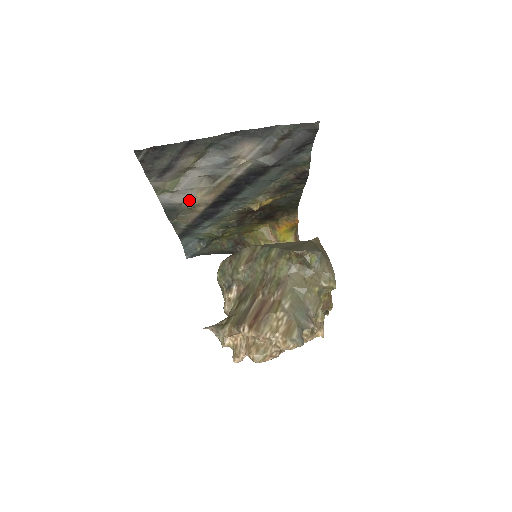
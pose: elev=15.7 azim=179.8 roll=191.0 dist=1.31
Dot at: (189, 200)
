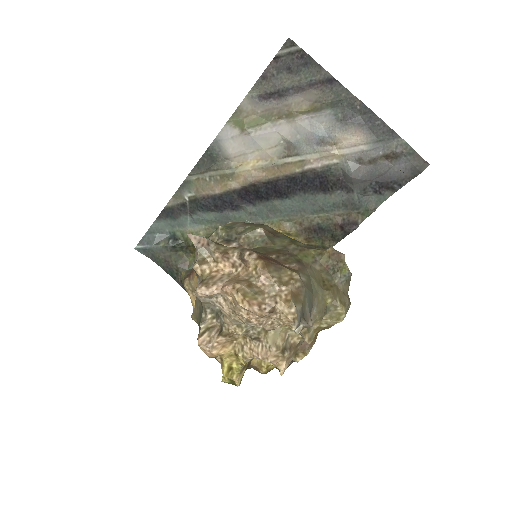
Dot at: (238, 161)
